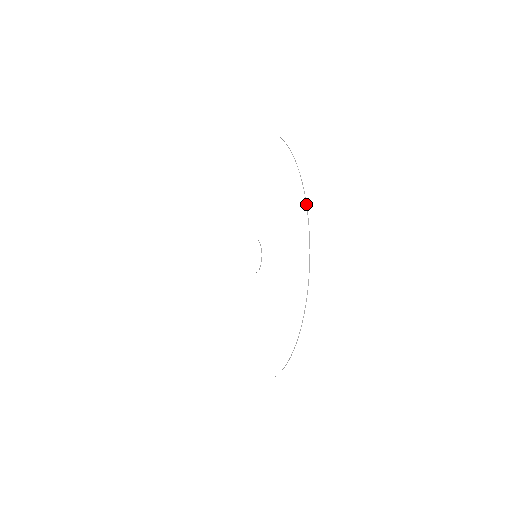
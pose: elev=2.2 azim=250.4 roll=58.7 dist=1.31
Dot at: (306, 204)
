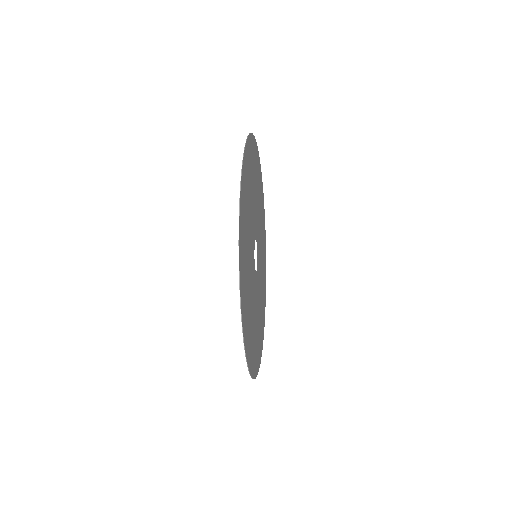
Dot at: (244, 148)
